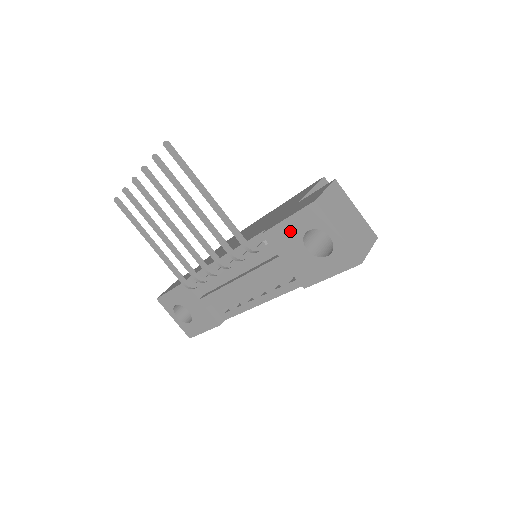
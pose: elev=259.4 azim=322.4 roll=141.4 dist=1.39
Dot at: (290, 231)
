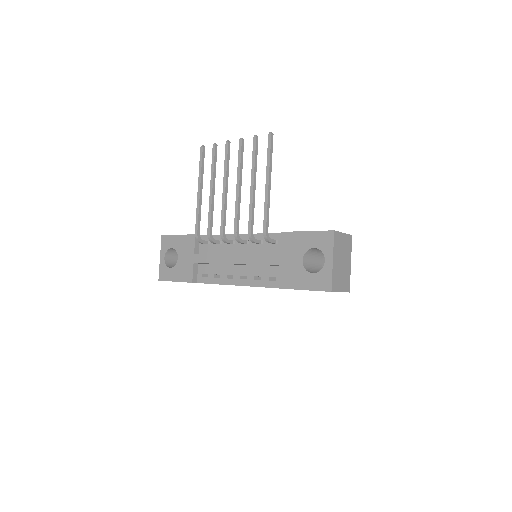
Dot at: (302, 241)
